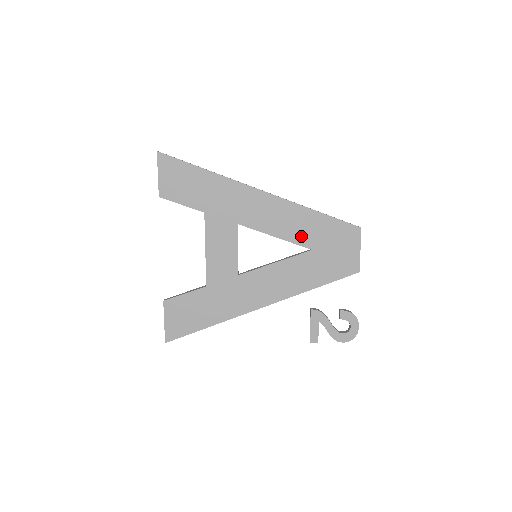
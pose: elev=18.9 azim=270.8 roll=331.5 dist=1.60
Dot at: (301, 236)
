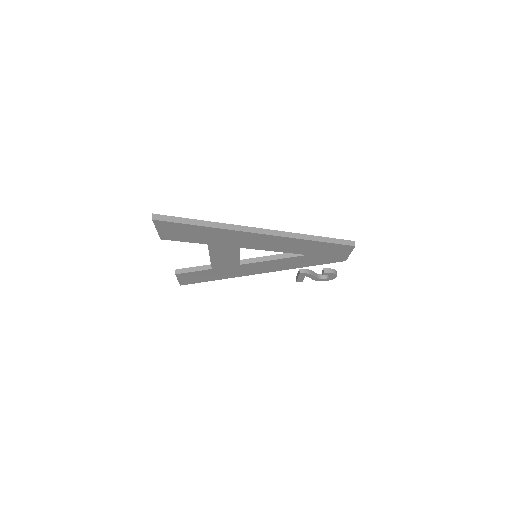
Dot at: (299, 251)
